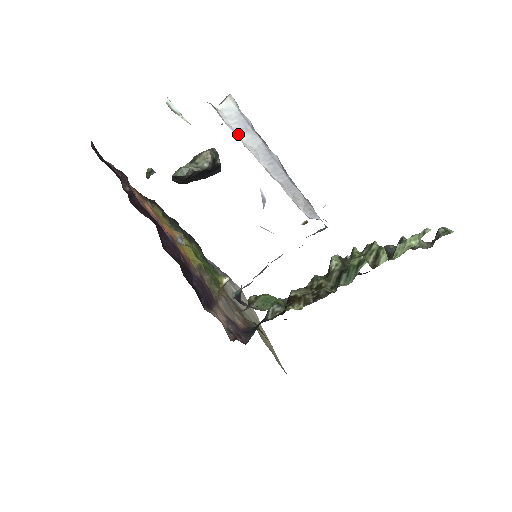
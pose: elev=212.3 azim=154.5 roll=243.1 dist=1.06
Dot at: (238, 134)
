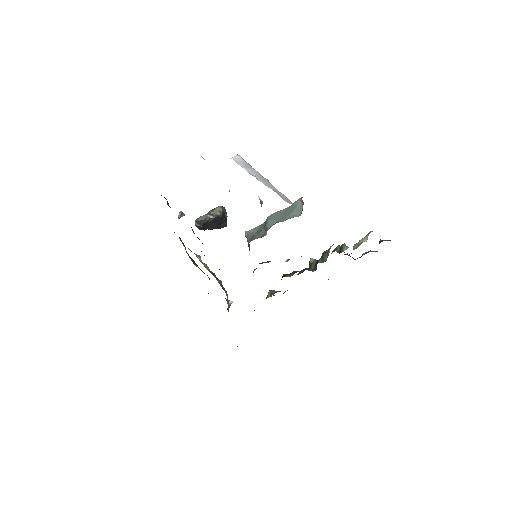
Dot at: (244, 168)
